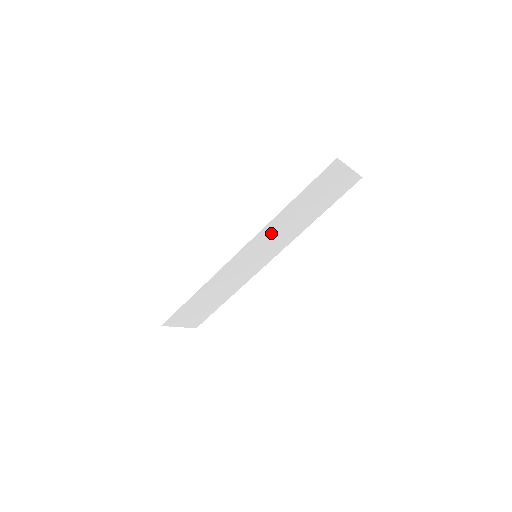
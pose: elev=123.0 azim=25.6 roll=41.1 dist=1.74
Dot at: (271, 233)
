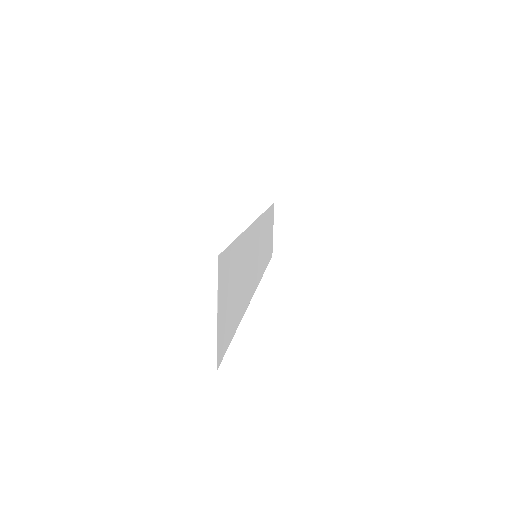
Dot at: (261, 234)
